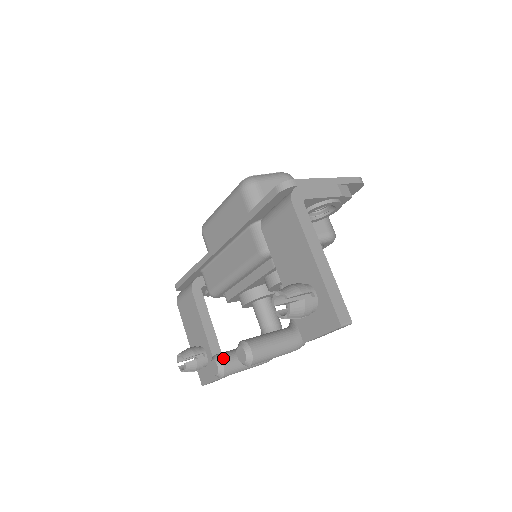
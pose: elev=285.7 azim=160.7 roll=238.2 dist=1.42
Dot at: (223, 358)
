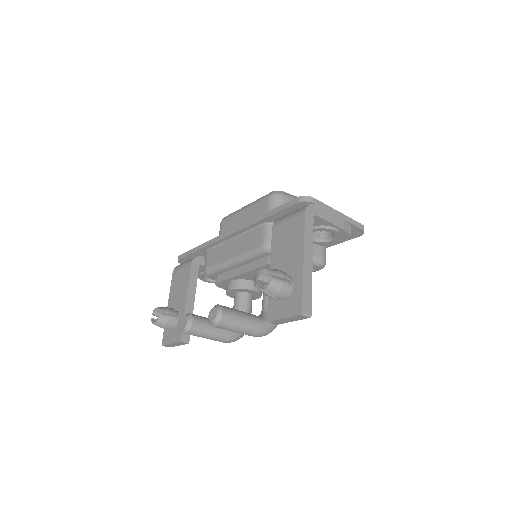
Dot at: (195, 317)
